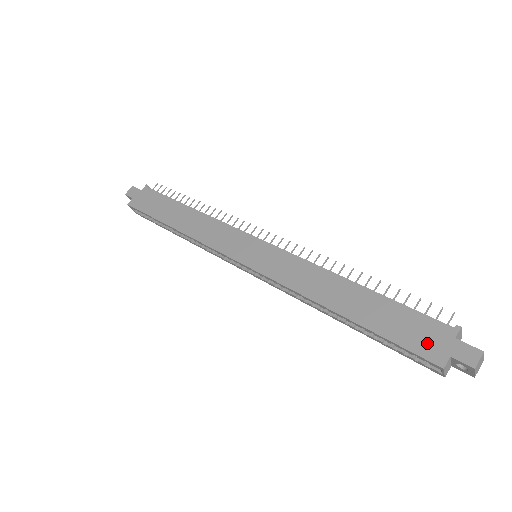
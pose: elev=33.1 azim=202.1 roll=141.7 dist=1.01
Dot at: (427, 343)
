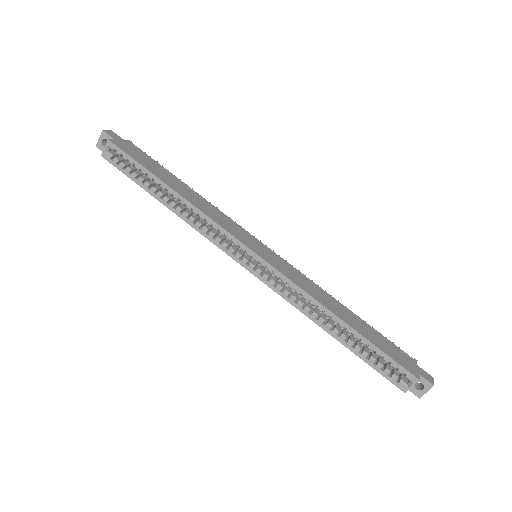
Dot at: (405, 362)
